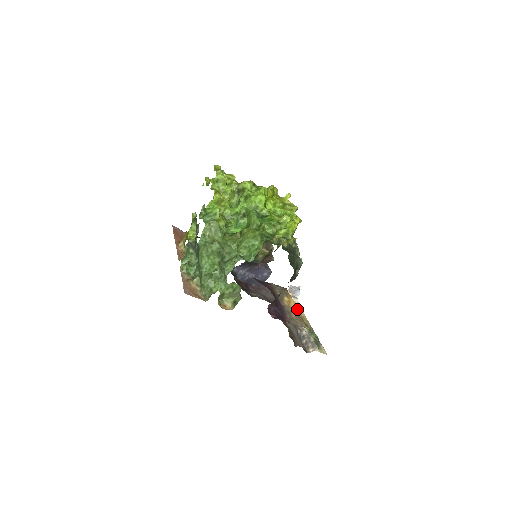
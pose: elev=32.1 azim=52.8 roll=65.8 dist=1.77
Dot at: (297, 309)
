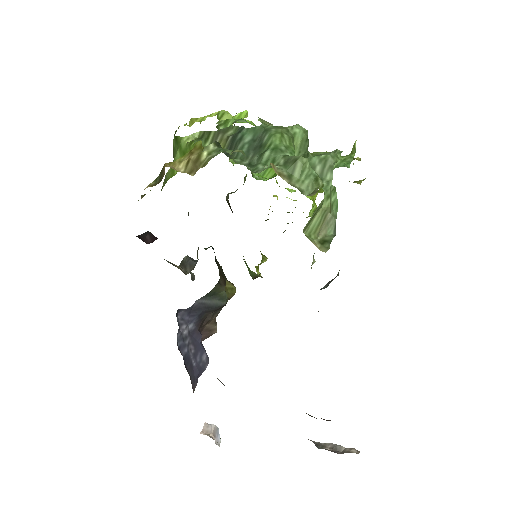
Dot at: occluded
